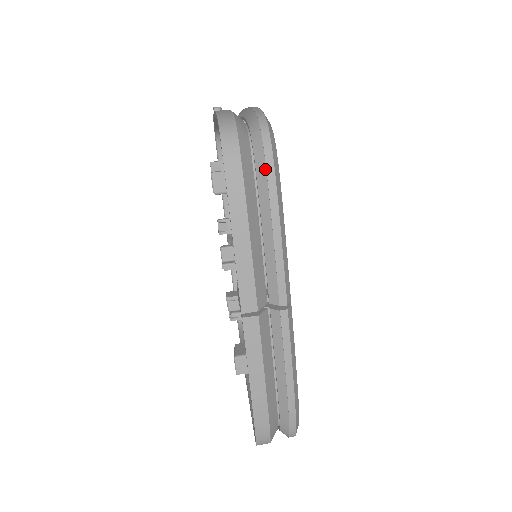
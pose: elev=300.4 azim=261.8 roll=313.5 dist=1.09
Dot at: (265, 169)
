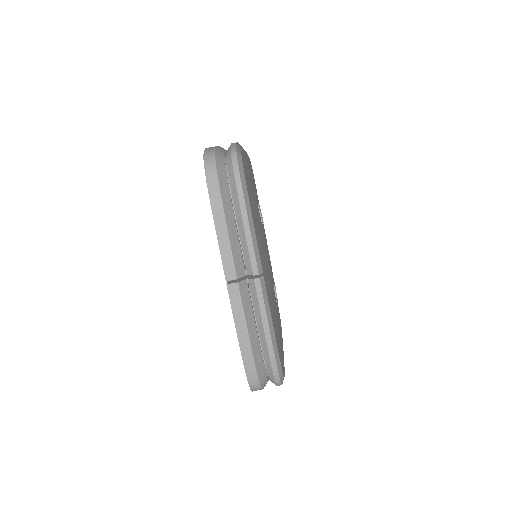
Dot at: (234, 180)
